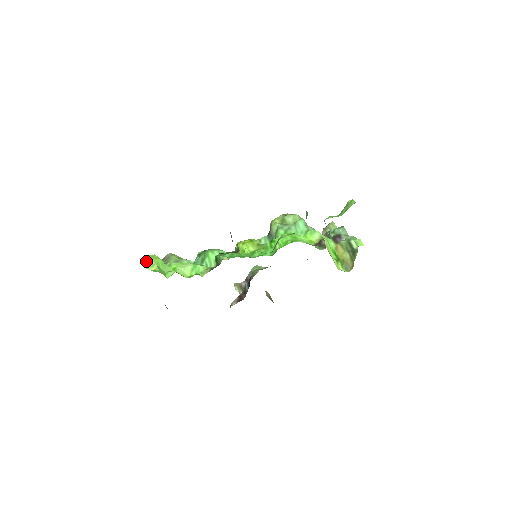
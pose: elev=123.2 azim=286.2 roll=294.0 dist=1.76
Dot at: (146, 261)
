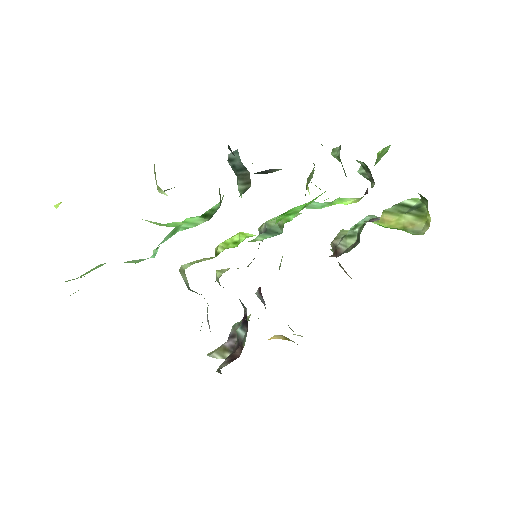
Dot at: (59, 203)
